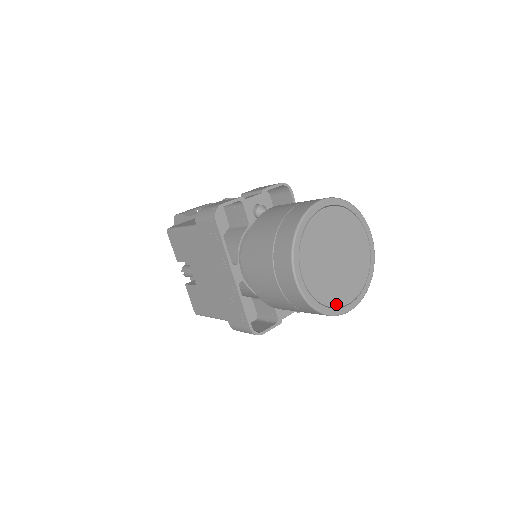
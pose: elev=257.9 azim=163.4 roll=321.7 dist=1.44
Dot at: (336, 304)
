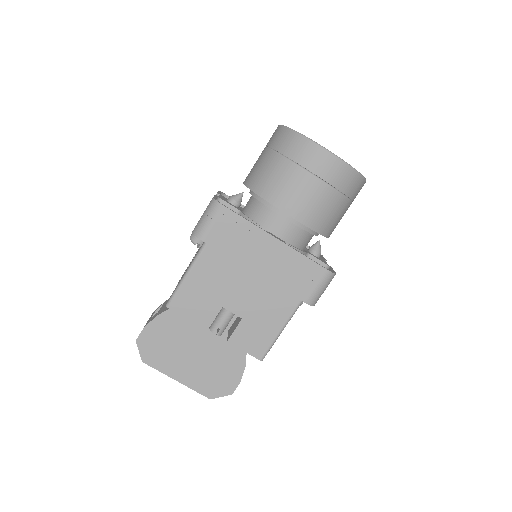
Dot at: occluded
